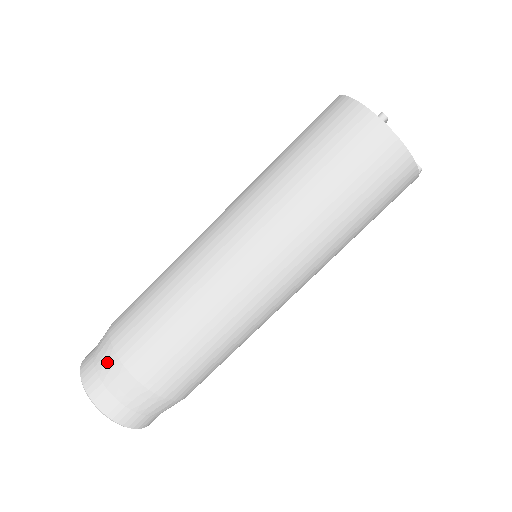
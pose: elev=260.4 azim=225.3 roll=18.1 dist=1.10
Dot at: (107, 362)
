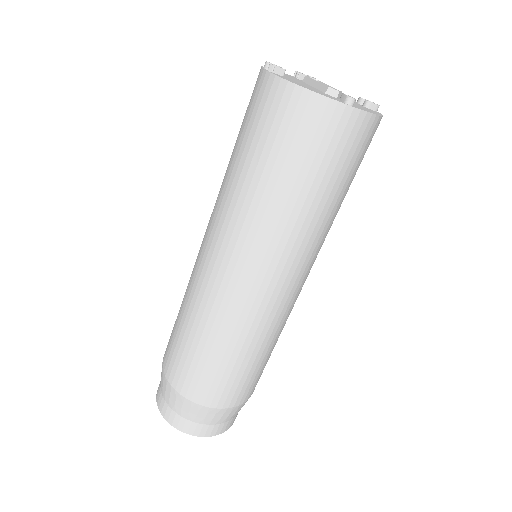
Dot at: (198, 413)
